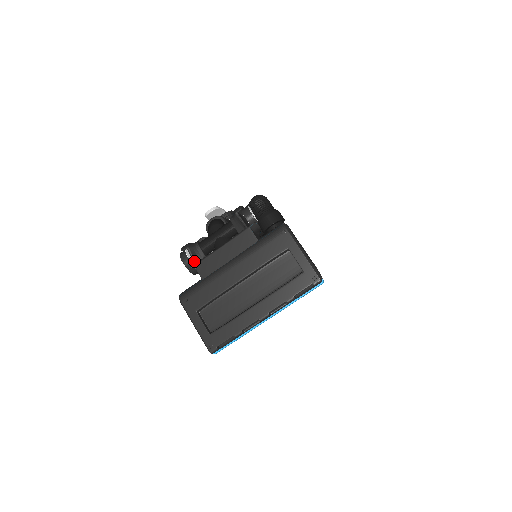
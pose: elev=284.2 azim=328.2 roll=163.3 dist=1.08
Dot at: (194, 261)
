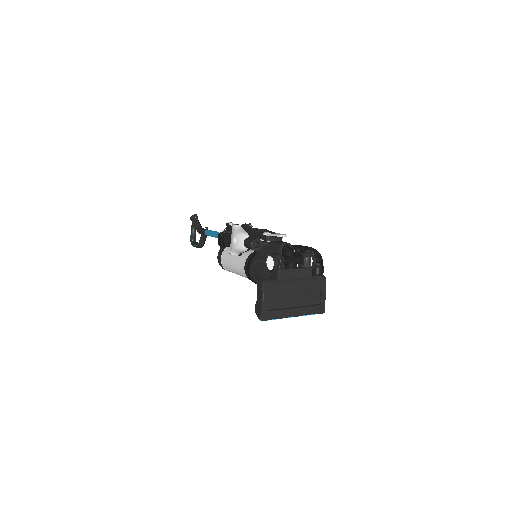
Dot at: (280, 268)
